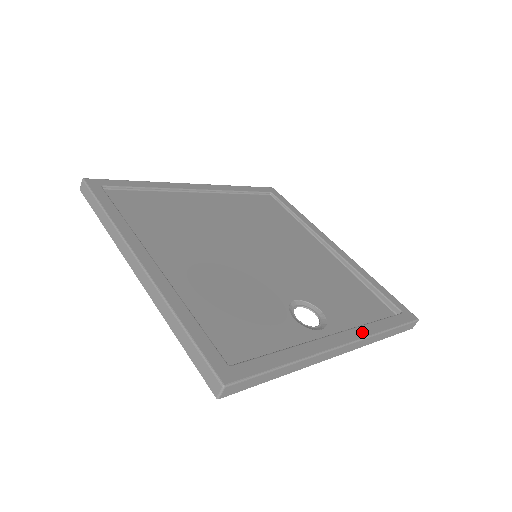
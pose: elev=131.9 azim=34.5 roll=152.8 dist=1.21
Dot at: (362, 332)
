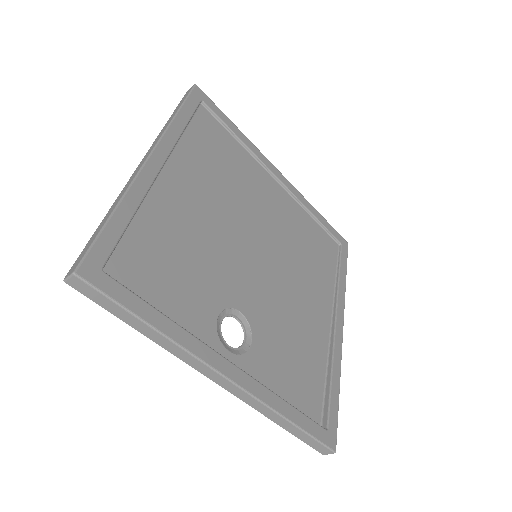
Dot at: (261, 392)
